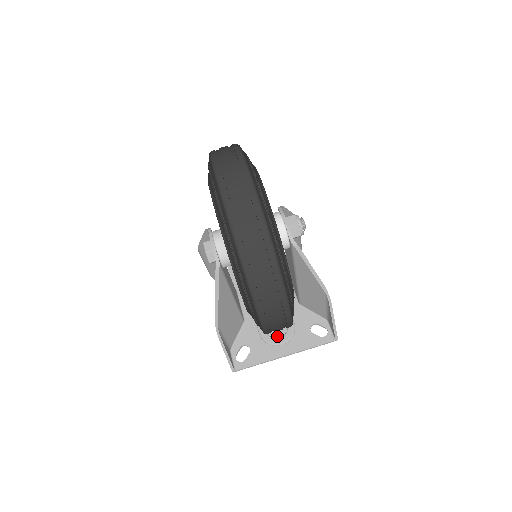
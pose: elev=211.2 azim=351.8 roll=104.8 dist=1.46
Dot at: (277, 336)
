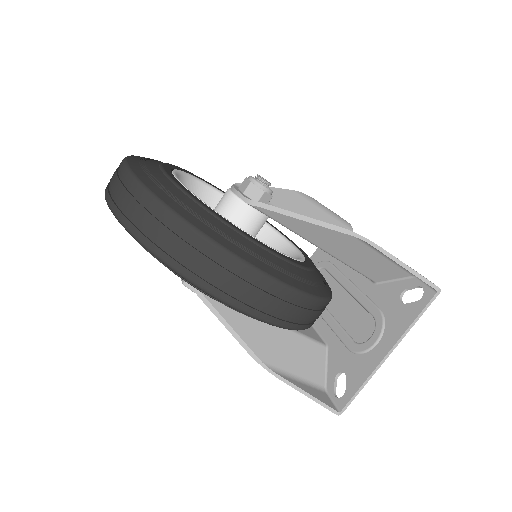
Dot at: (367, 337)
